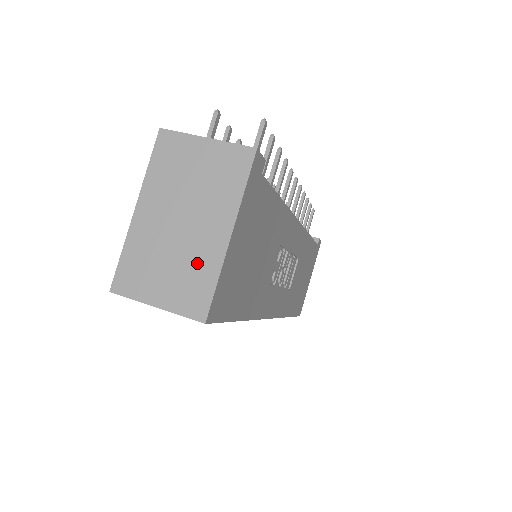
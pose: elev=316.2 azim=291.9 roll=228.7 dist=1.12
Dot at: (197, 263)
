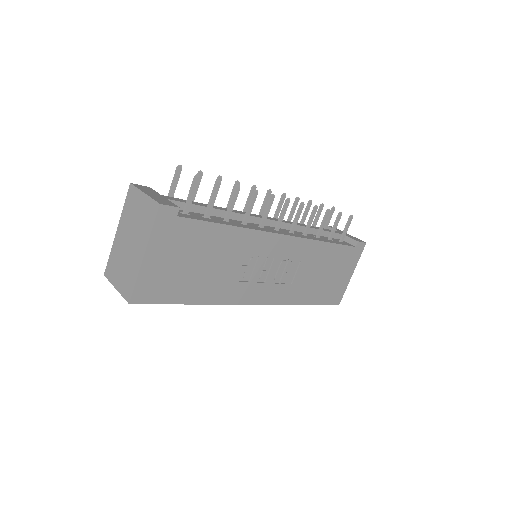
Dot at: (131, 268)
